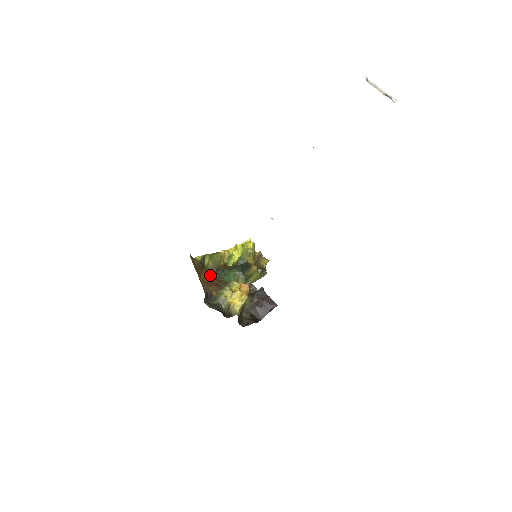
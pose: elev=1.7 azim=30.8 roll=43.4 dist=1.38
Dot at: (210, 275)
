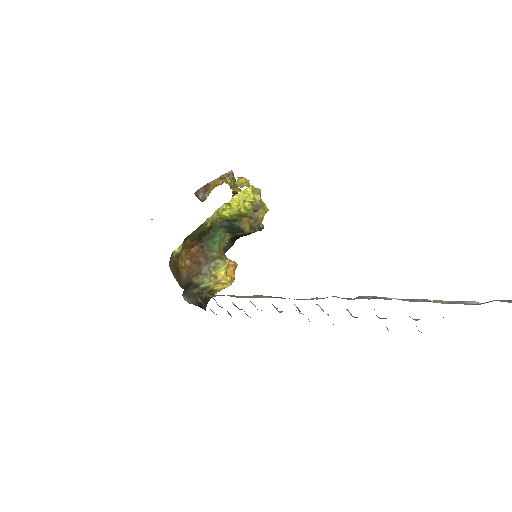
Dot at: (190, 242)
